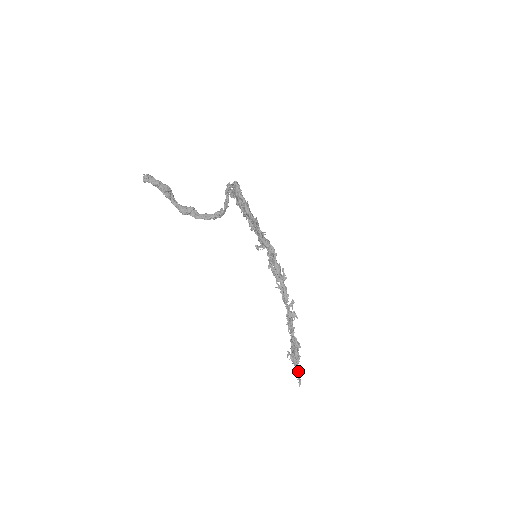
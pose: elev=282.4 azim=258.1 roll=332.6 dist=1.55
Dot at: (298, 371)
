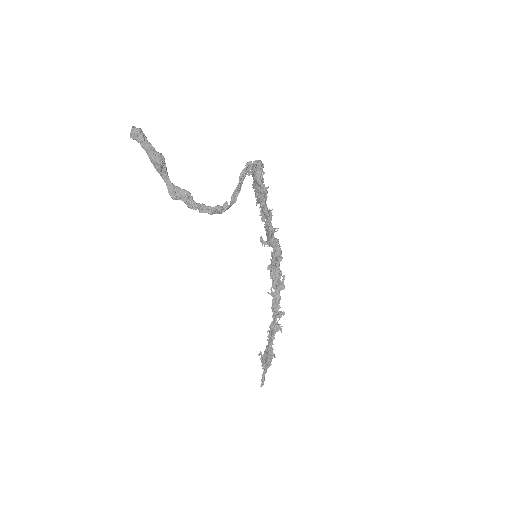
Dot at: occluded
